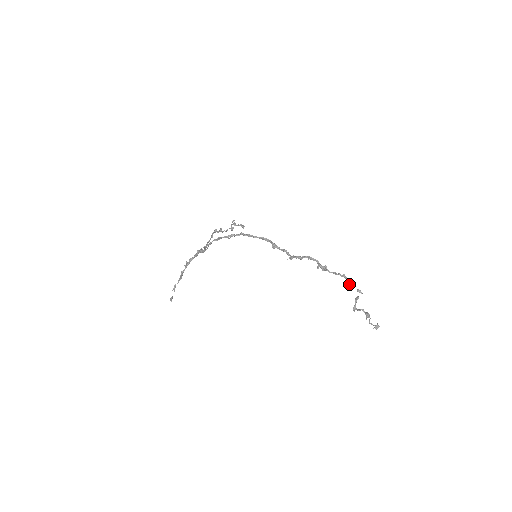
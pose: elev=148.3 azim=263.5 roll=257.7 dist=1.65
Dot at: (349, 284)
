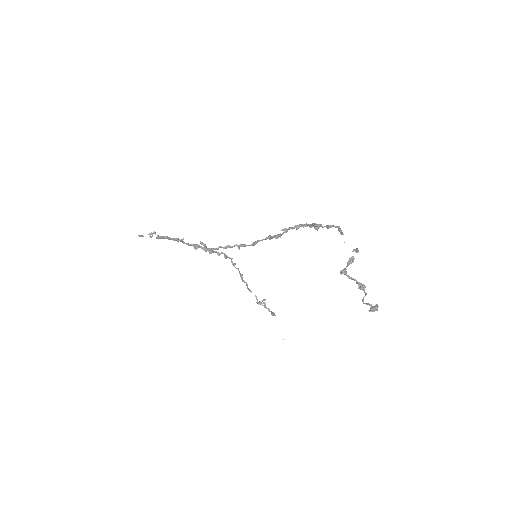
Dot at: (344, 242)
